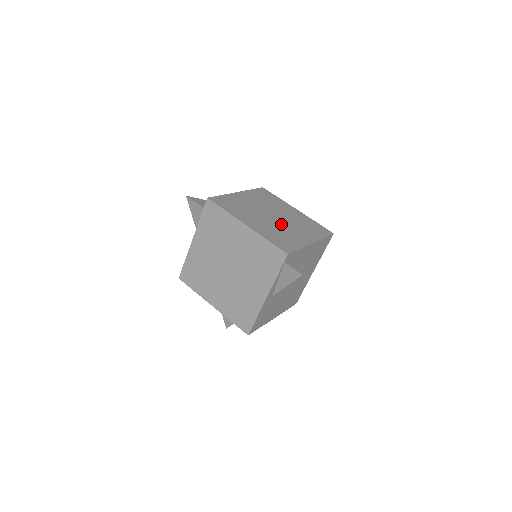
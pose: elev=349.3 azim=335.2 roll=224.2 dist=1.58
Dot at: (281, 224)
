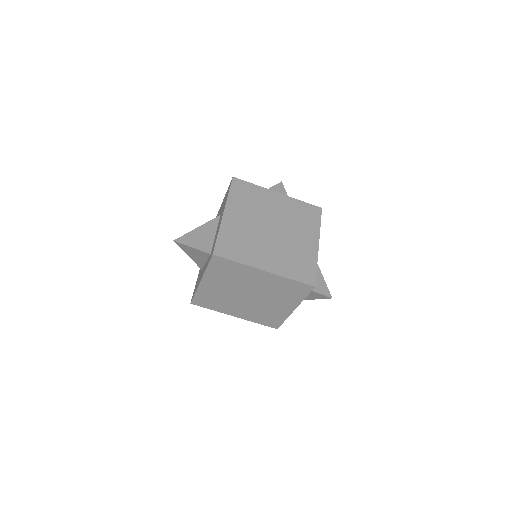
Dot at: (284, 238)
